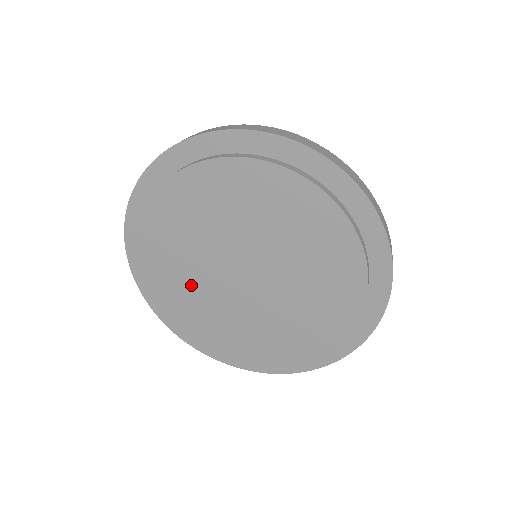
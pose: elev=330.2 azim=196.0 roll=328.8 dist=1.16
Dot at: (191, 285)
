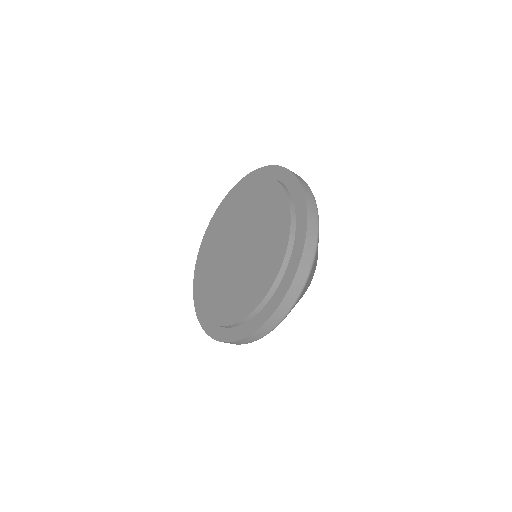
Dot at: (217, 243)
